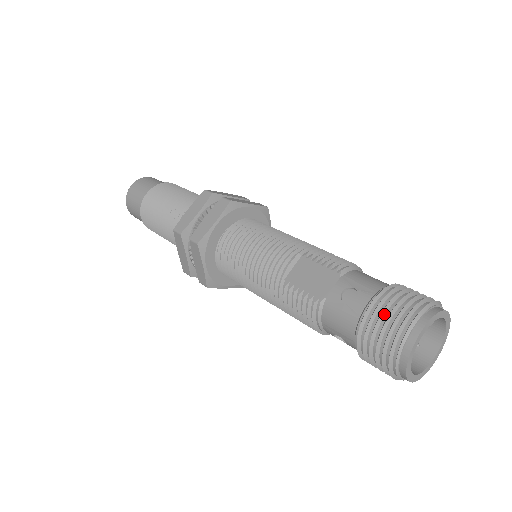
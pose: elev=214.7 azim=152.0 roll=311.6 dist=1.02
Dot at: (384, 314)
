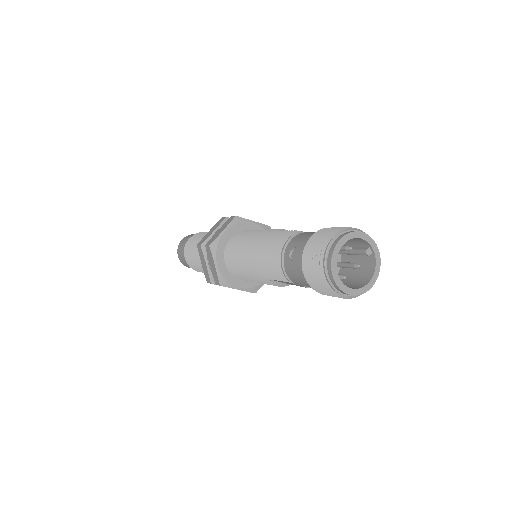
Dot at: occluded
